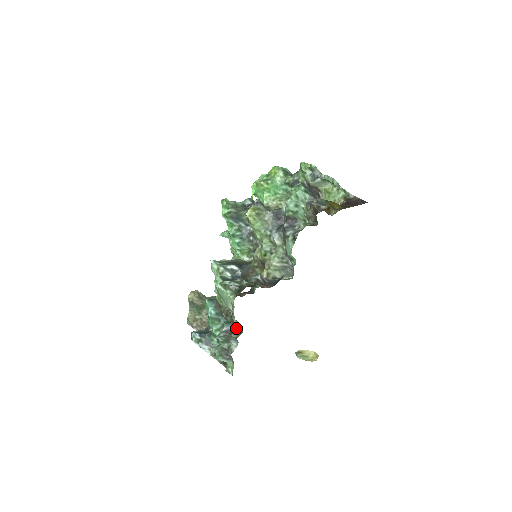
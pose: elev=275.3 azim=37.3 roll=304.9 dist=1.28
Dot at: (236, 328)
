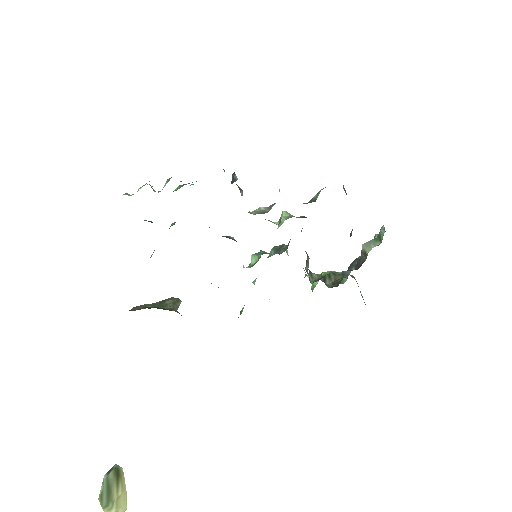
Dot at: occluded
